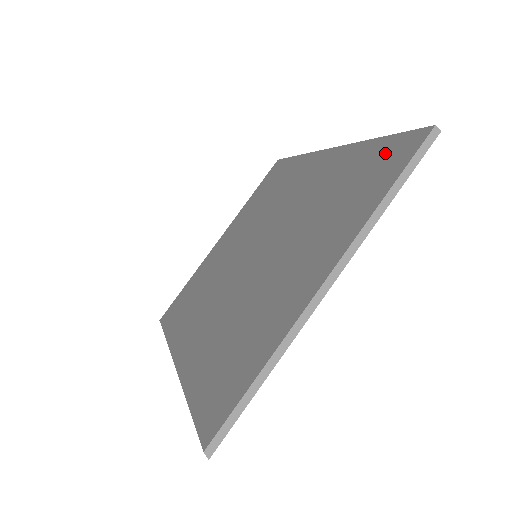
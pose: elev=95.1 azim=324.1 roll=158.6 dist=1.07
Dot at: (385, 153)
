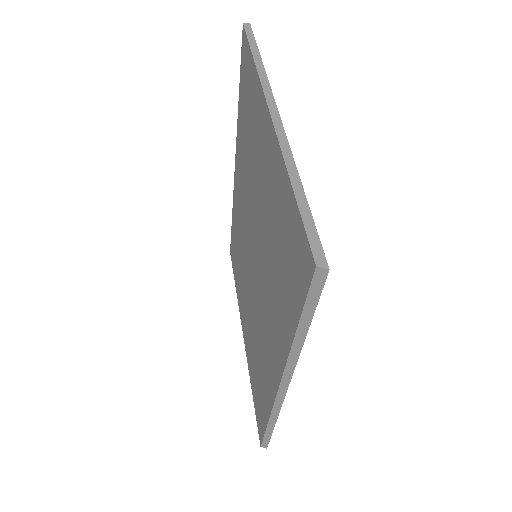
Dot at: (243, 79)
